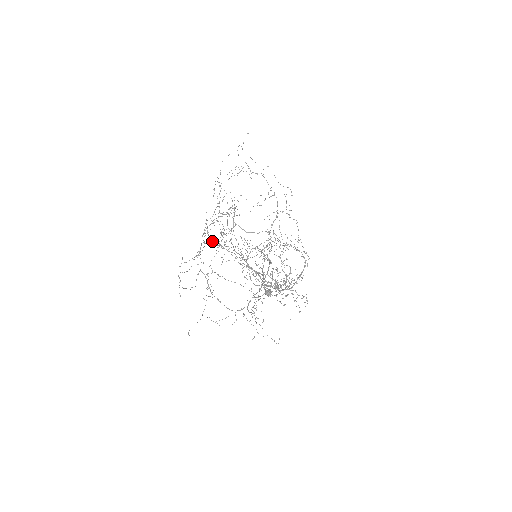
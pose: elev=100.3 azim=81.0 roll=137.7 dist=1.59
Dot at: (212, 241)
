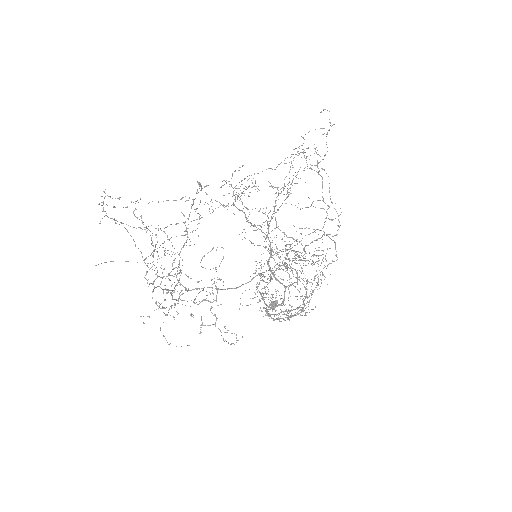
Dot at: (243, 208)
